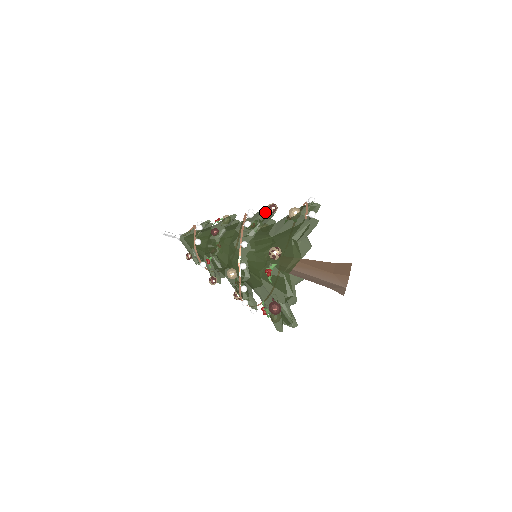
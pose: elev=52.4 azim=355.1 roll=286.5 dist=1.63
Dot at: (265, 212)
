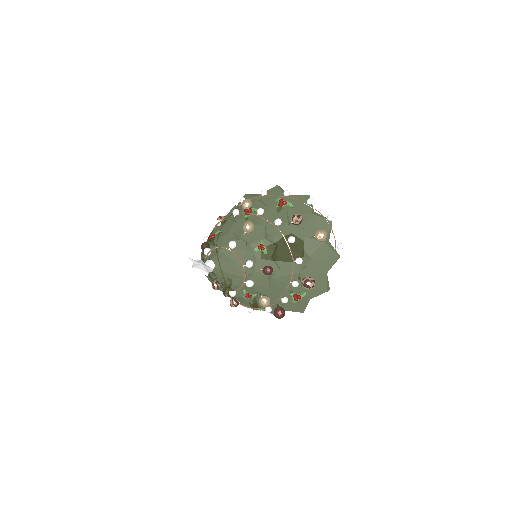
Dot at: (304, 237)
